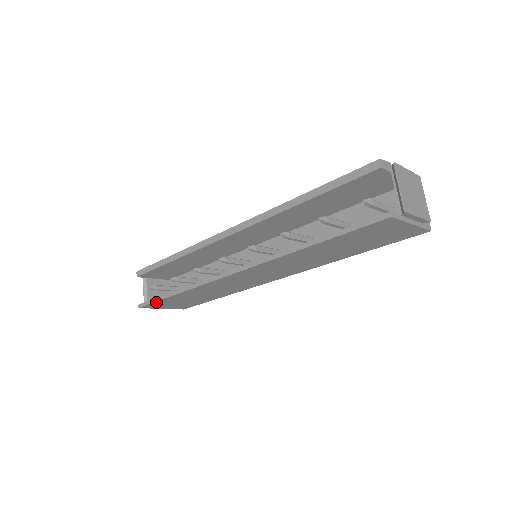
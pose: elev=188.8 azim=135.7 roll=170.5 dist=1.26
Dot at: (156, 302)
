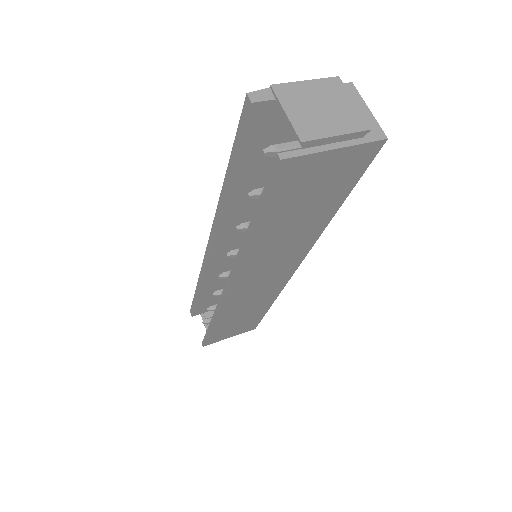
Dot at: (209, 337)
